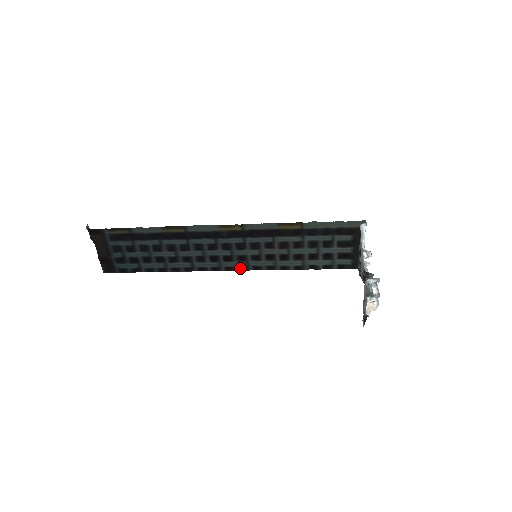
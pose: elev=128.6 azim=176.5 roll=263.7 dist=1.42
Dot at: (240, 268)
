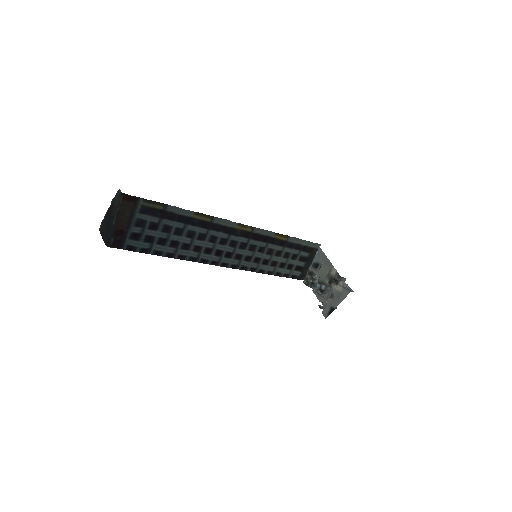
Dot at: (233, 266)
